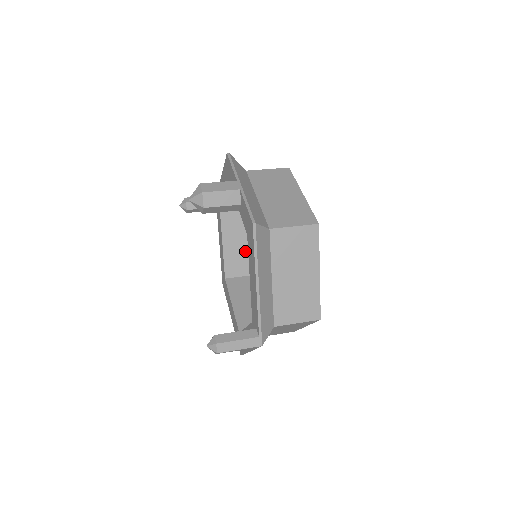
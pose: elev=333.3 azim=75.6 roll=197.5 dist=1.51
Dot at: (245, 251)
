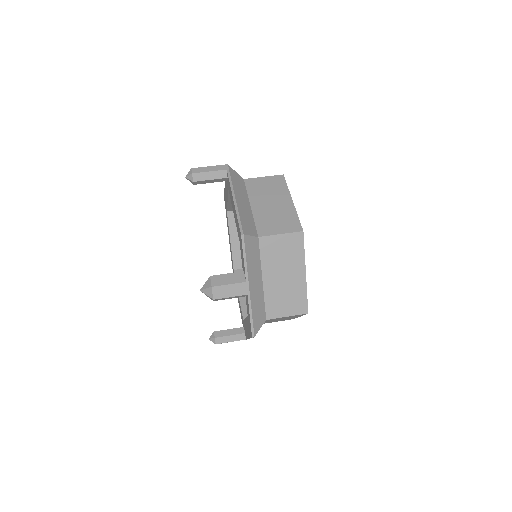
Dot at: occluded
